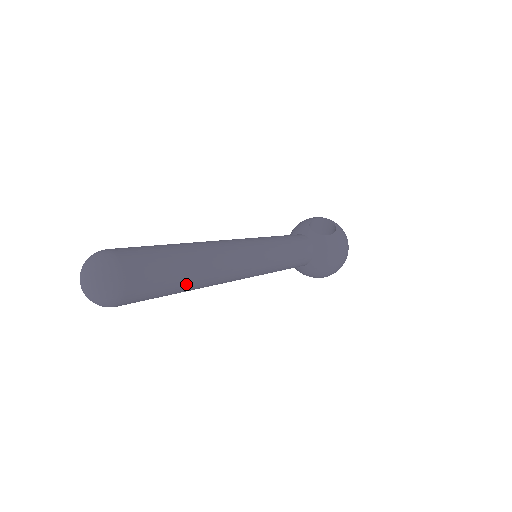
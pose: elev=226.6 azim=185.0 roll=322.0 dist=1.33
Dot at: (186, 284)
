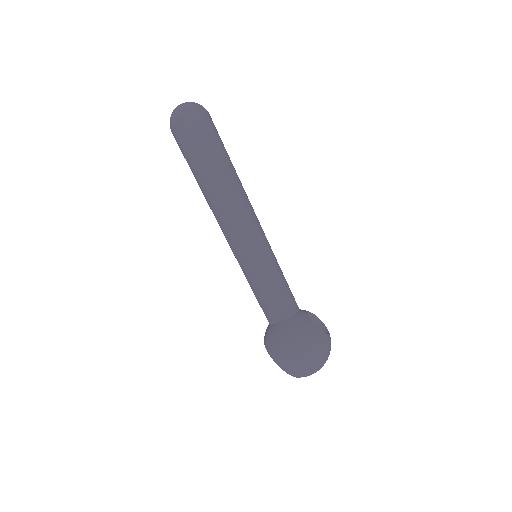
Dot at: (208, 171)
